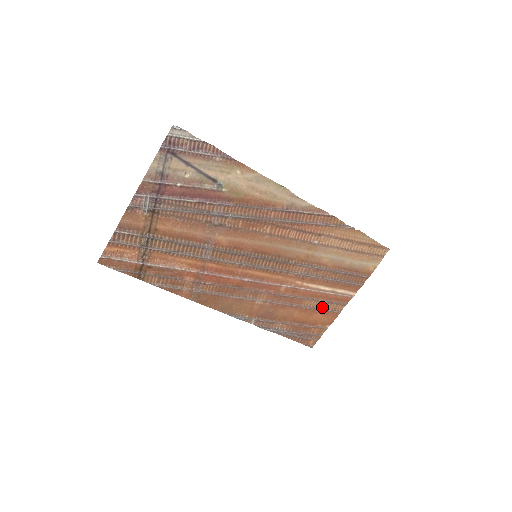
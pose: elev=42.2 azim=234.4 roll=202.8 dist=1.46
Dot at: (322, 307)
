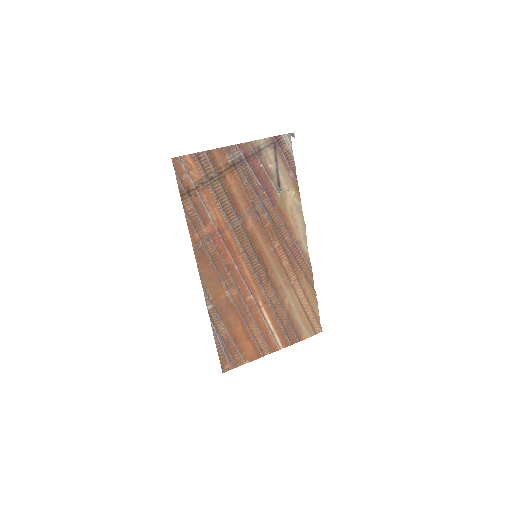
Dot at: (257, 340)
